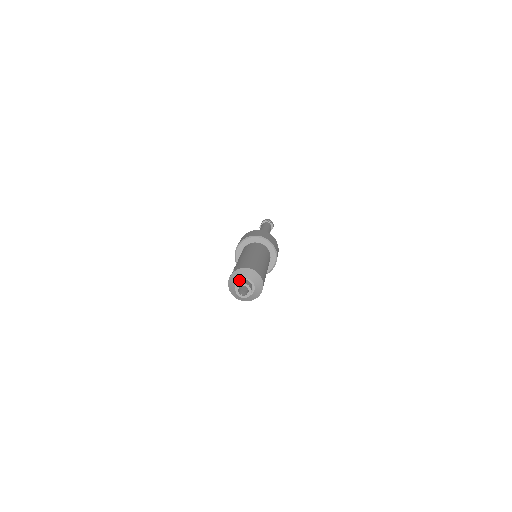
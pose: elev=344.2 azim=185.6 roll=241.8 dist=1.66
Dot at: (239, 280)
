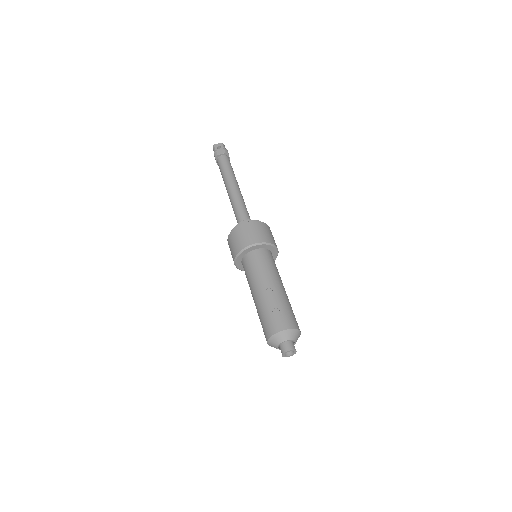
Dot at: (290, 340)
